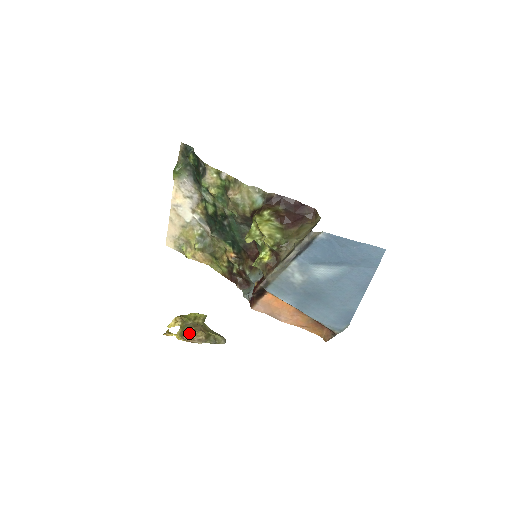
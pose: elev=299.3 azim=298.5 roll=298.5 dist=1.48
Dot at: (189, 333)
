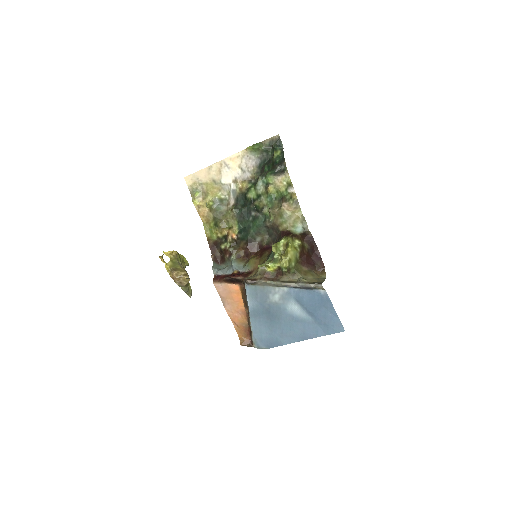
Dot at: (180, 273)
